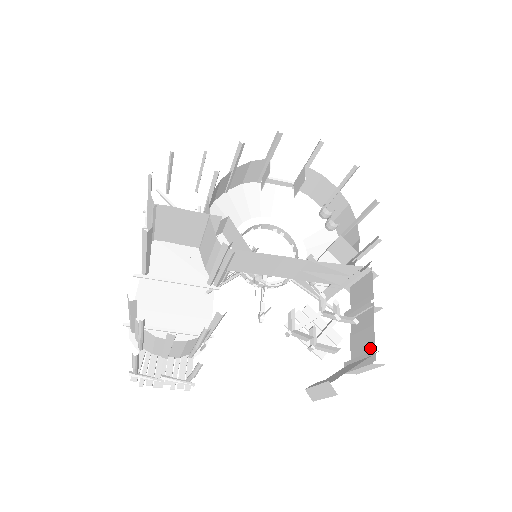
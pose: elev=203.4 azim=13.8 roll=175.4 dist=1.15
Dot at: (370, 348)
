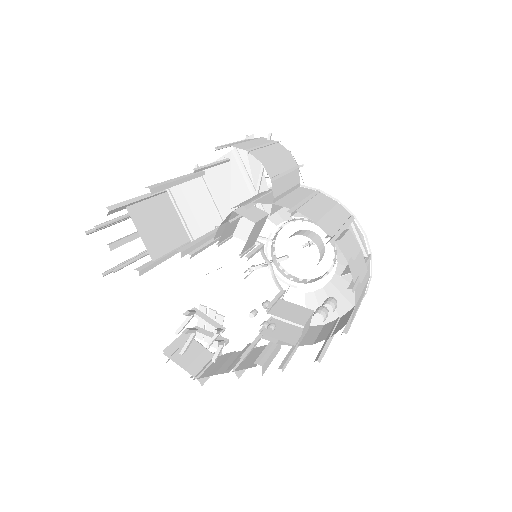
Dot at: (204, 374)
